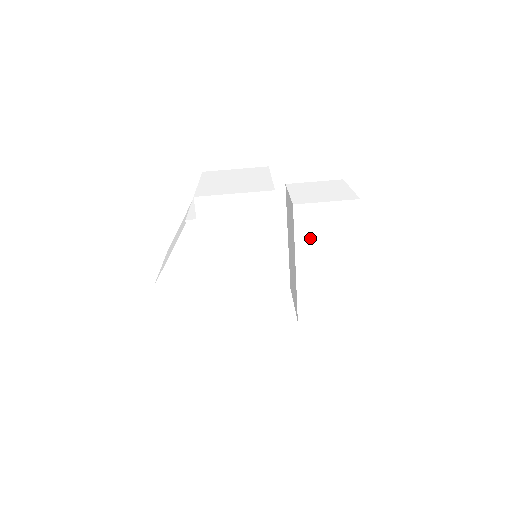
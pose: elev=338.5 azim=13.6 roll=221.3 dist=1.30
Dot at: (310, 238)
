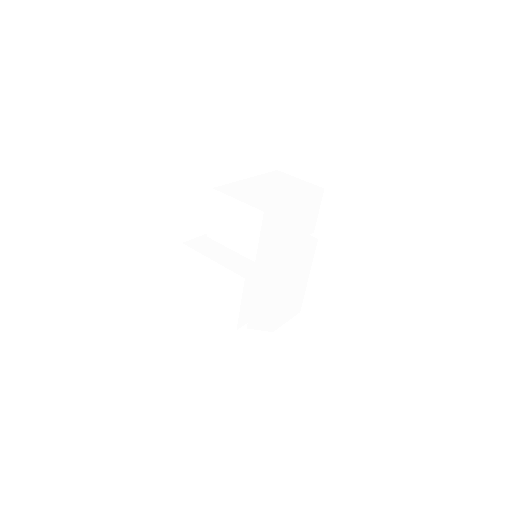
Dot at: (275, 242)
